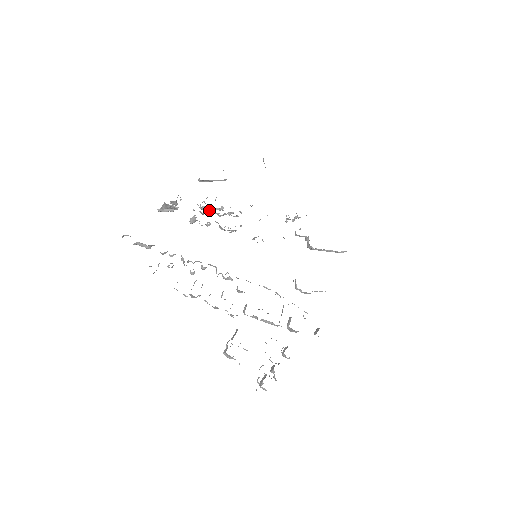
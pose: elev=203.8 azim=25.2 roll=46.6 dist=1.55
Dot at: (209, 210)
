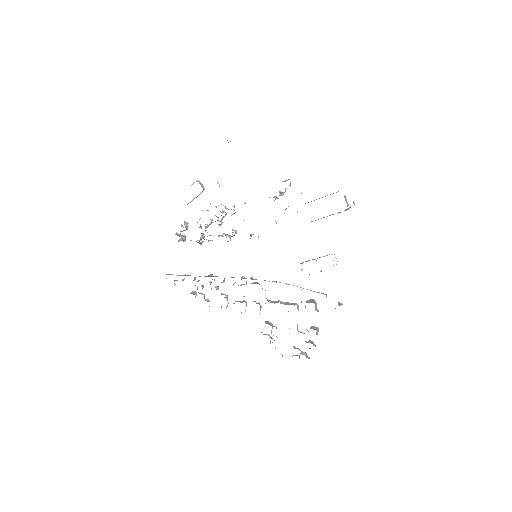
Dot at: (207, 226)
